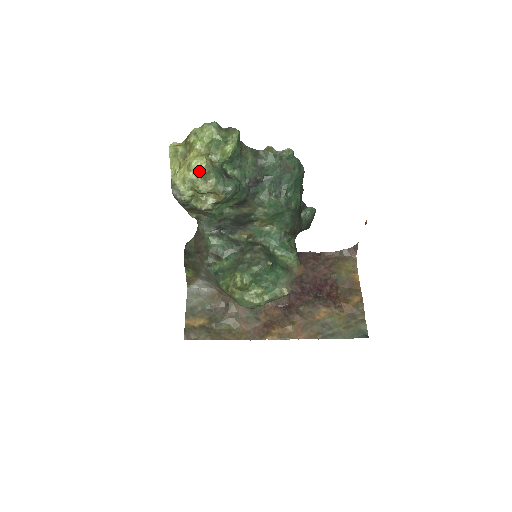
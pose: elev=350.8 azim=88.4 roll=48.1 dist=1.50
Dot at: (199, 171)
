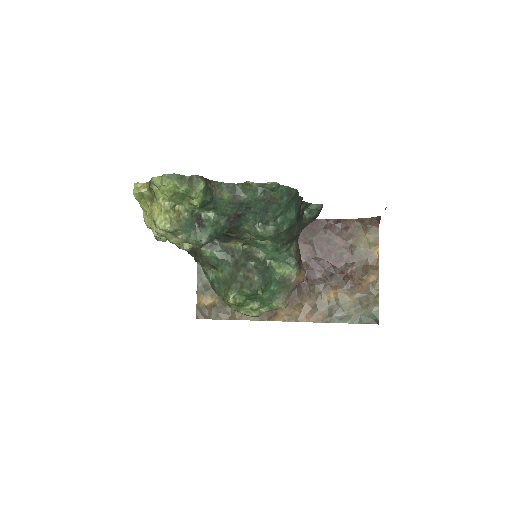
Dot at: (165, 230)
